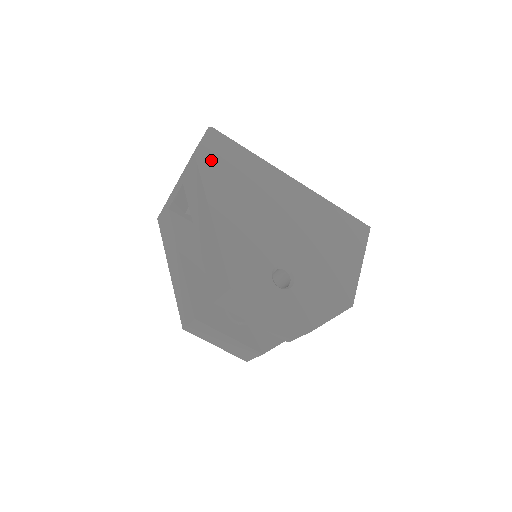
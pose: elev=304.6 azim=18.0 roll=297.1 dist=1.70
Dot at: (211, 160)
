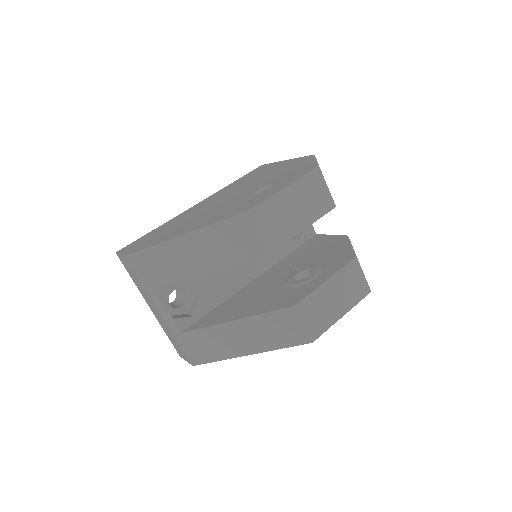
Dot at: (140, 246)
